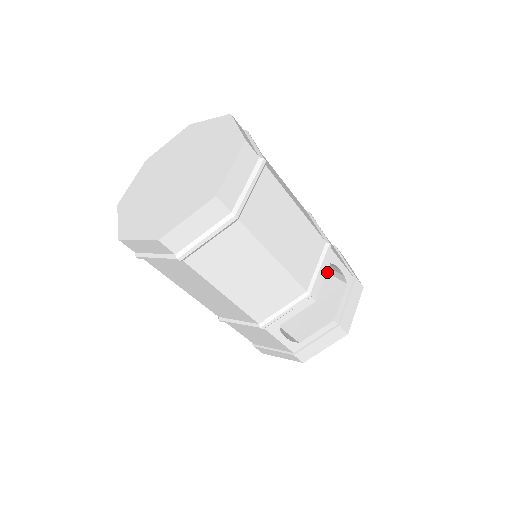
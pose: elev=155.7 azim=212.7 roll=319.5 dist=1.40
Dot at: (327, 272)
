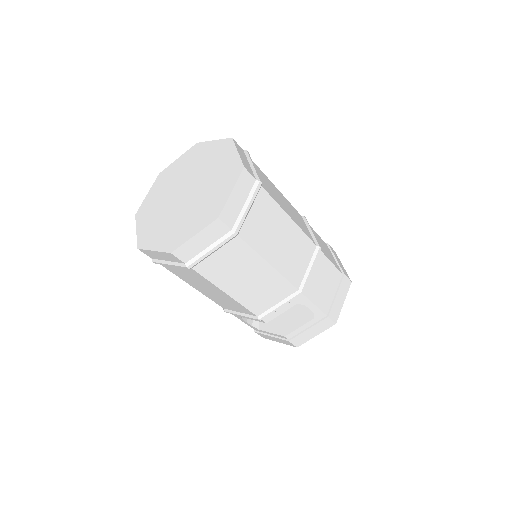
Dot at: occluded
